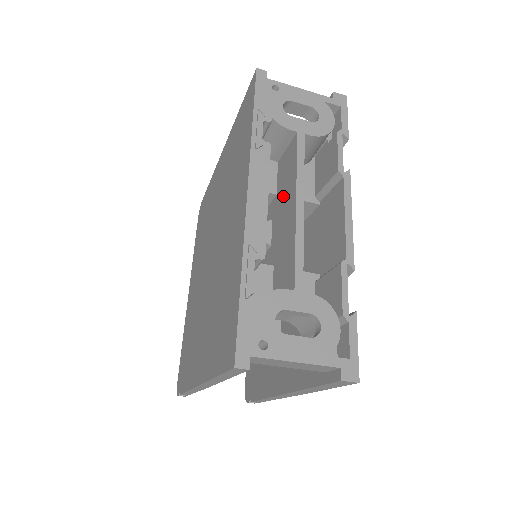
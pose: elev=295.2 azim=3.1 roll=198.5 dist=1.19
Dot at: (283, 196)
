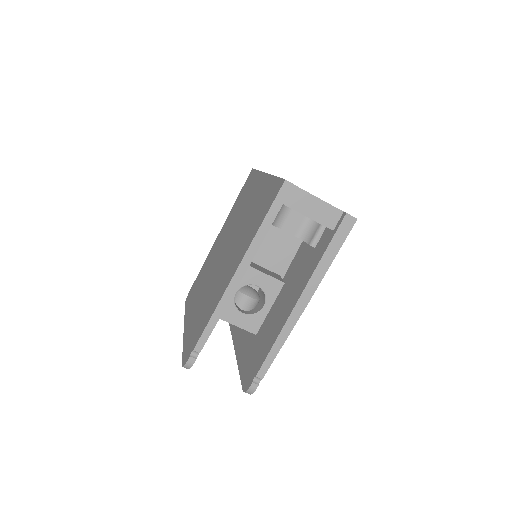
Dot at: occluded
